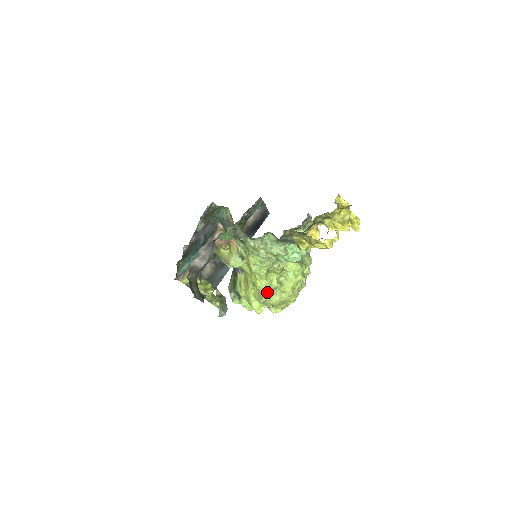
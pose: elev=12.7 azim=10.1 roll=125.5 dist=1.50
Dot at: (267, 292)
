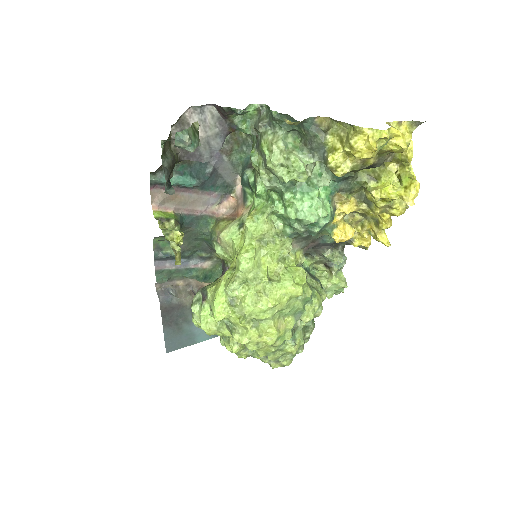
Dot at: (246, 274)
